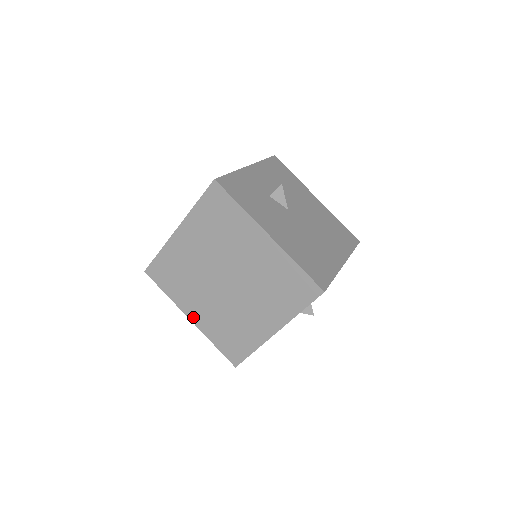
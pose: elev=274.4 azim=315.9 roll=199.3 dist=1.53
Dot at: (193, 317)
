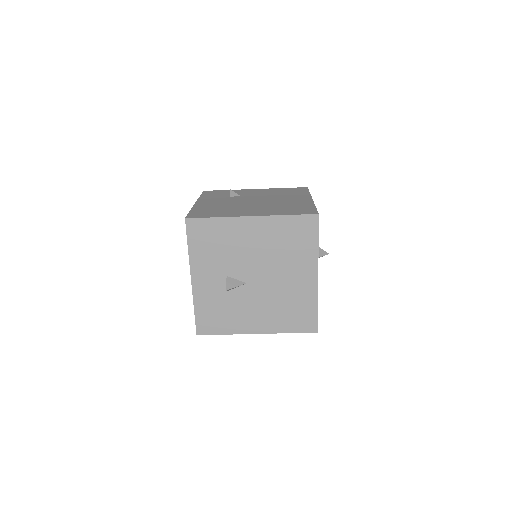
Dot at: occluded
